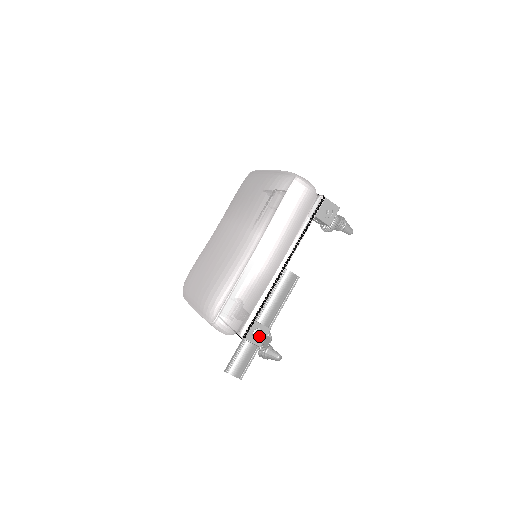
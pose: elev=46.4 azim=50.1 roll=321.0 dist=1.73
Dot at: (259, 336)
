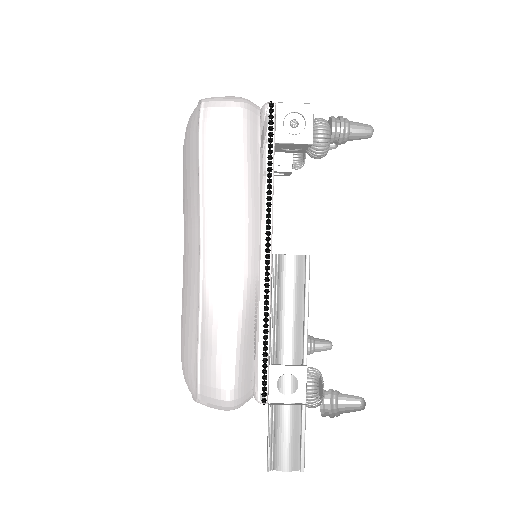
Dot at: (294, 386)
